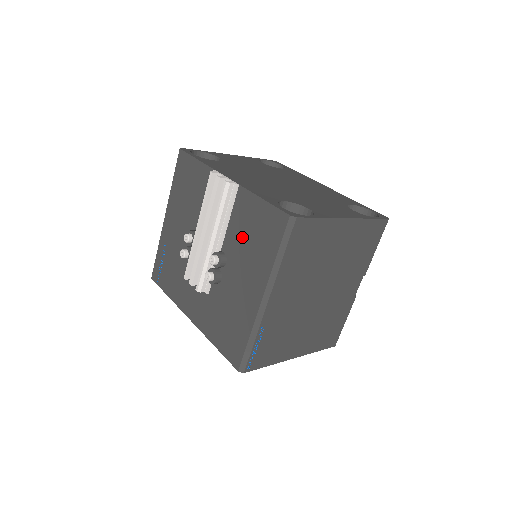
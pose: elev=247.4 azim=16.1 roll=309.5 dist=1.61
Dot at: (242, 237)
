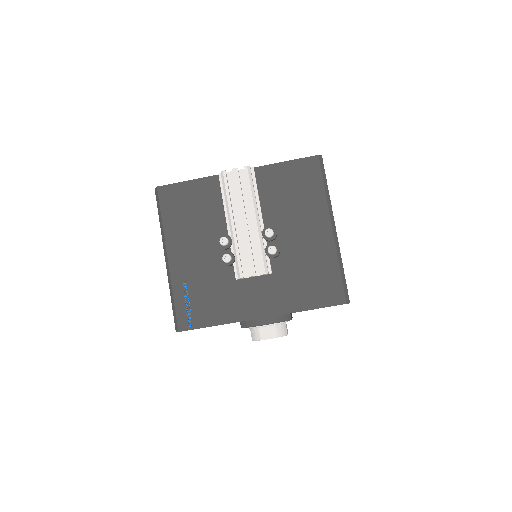
Dot at: (282, 201)
